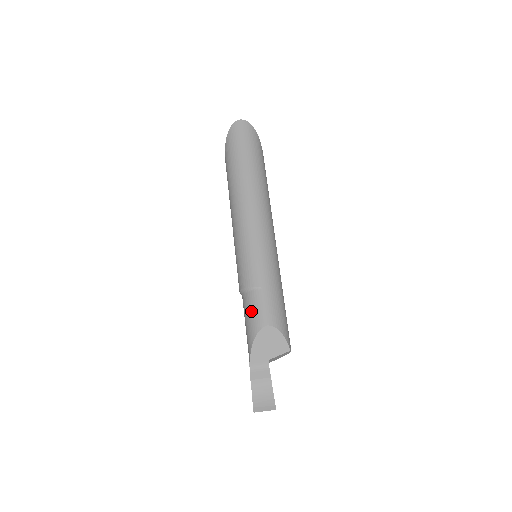
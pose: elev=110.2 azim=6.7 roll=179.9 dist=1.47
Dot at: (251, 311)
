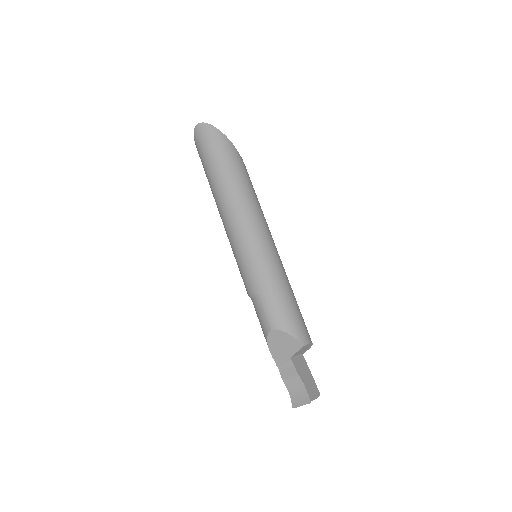
Dot at: (258, 318)
